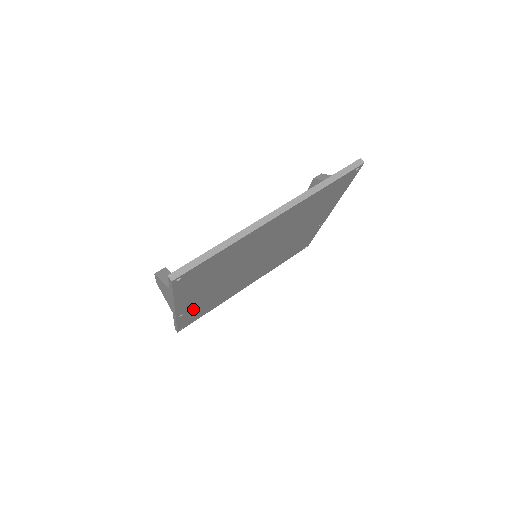
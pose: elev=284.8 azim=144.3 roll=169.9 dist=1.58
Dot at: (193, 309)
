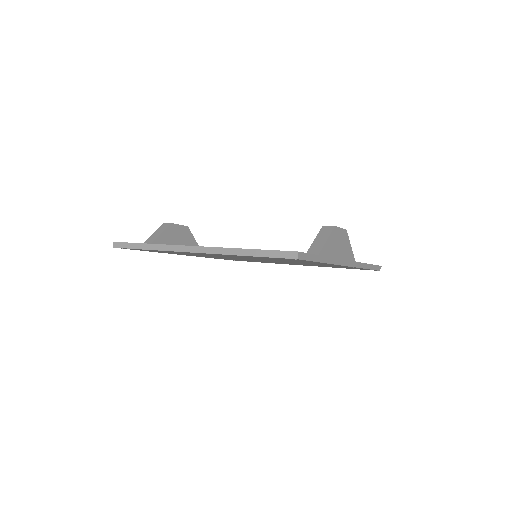
Dot at: occluded
